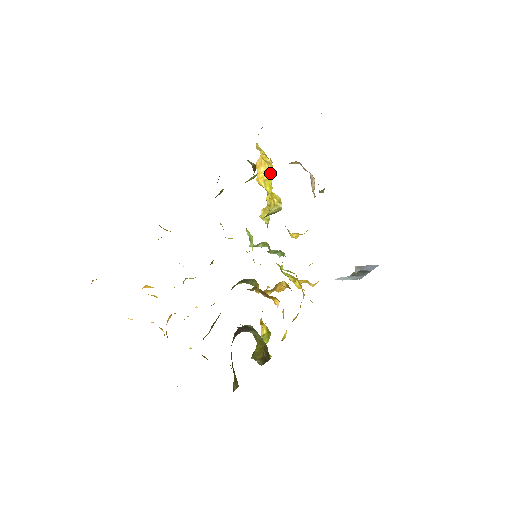
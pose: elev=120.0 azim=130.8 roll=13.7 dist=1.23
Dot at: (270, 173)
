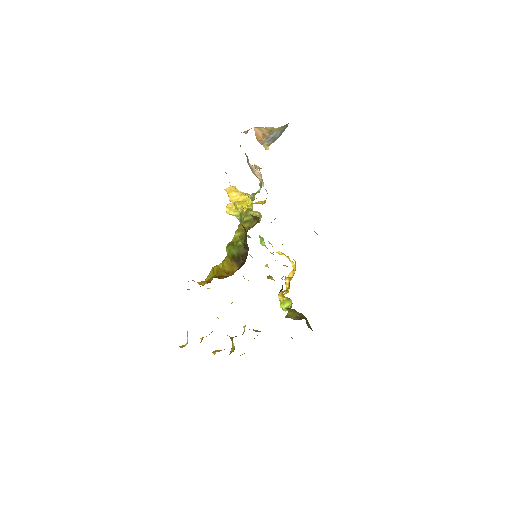
Dot at: (245, 197)
